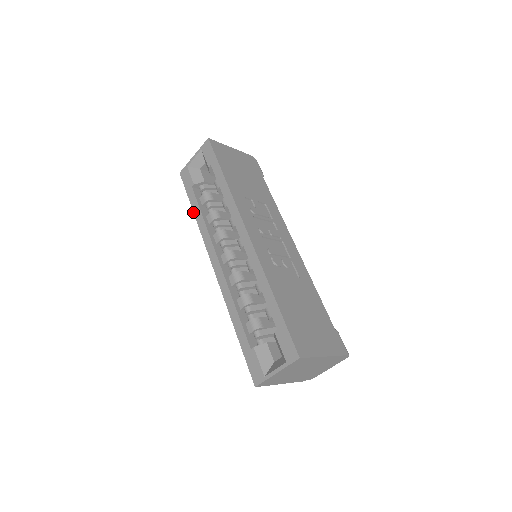
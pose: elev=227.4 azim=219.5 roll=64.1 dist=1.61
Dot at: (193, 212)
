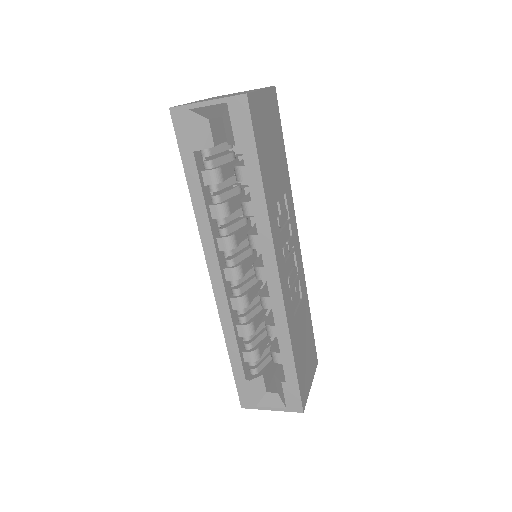
Dot at: (189, 192)
